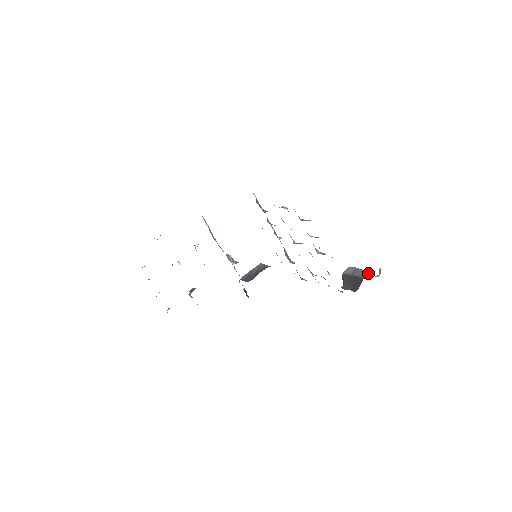
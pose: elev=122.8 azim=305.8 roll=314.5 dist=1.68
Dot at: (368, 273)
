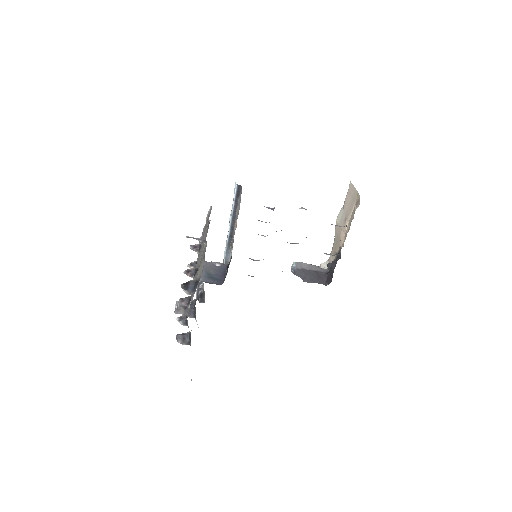
Dot at: occluded
